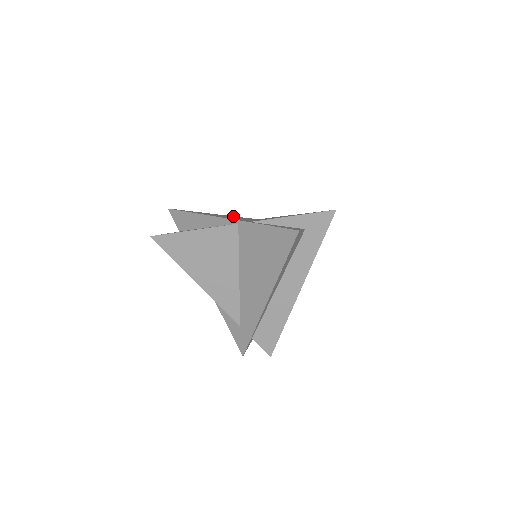
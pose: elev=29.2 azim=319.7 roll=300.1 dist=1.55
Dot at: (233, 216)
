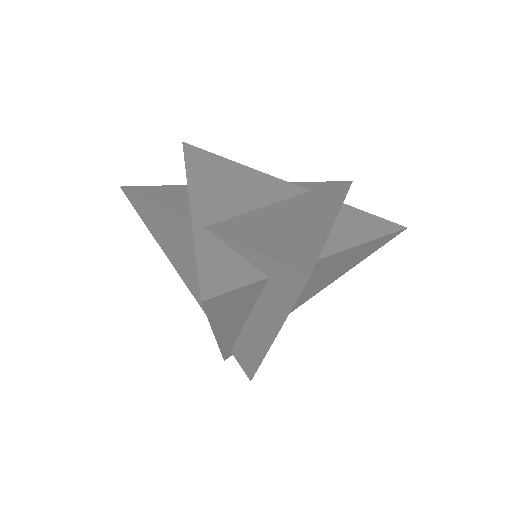
Dot at: (266, 177)
